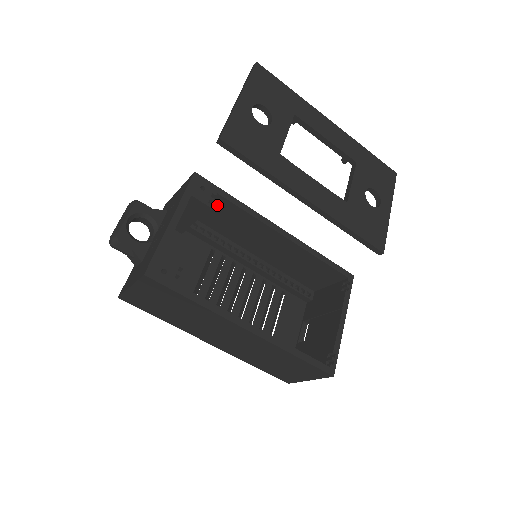
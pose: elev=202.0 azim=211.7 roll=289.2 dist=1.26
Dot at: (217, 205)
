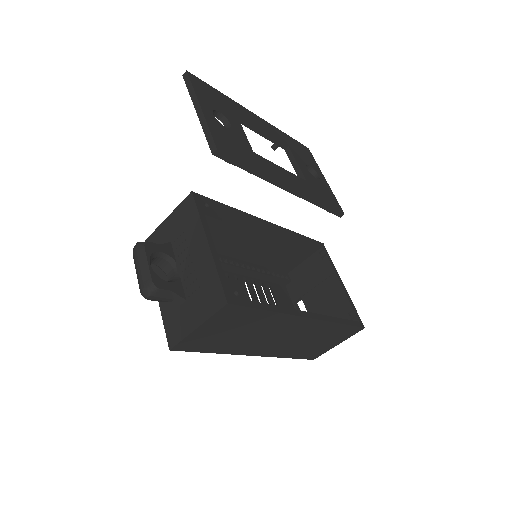
Dot at: occluded
